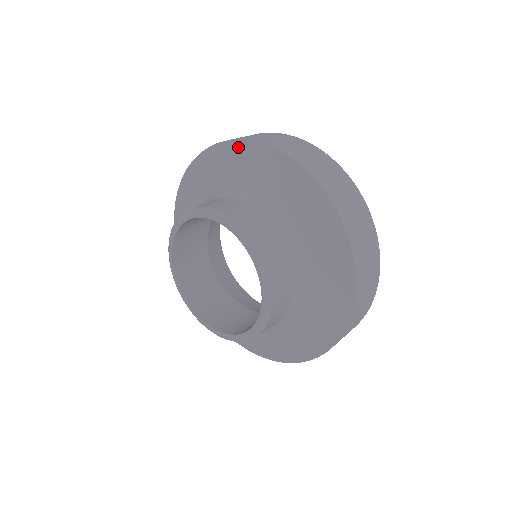
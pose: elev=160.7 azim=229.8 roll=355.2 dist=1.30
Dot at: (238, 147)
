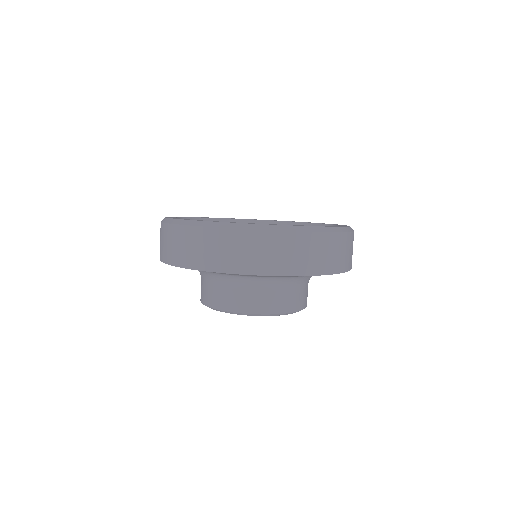
Dot at: occluded
